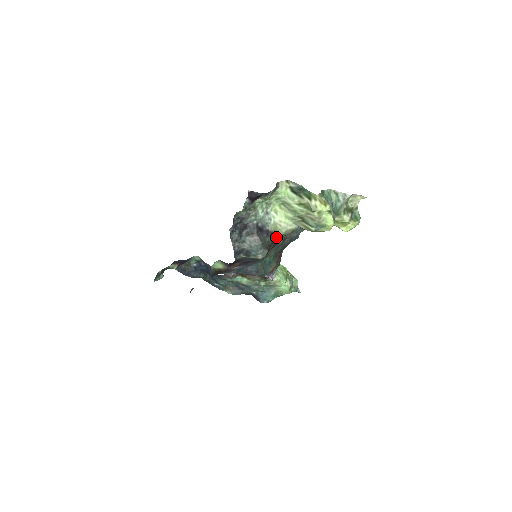
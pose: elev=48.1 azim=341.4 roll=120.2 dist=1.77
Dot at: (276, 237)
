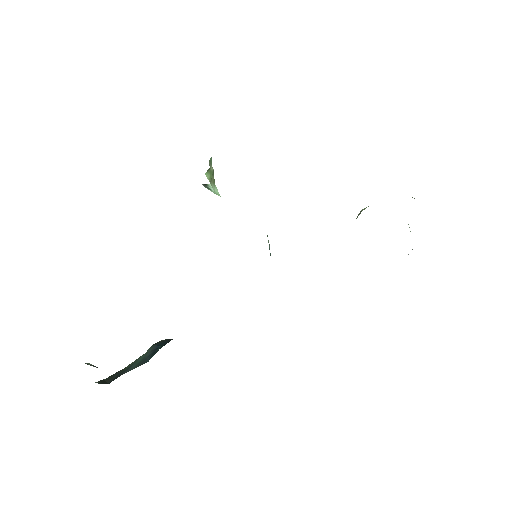
Dot at: occluded
